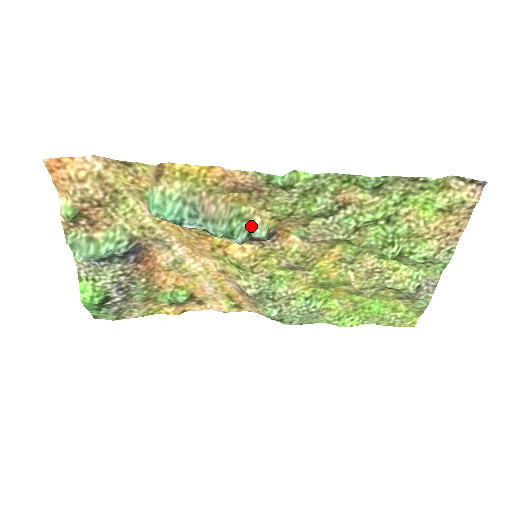
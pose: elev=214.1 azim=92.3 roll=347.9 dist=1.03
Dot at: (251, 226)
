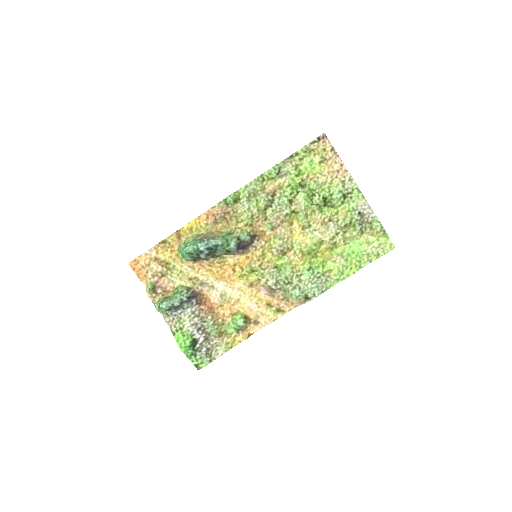
Dot at: (237, 235)
